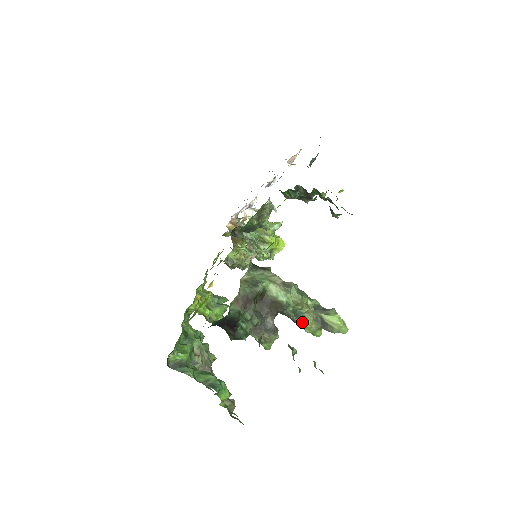
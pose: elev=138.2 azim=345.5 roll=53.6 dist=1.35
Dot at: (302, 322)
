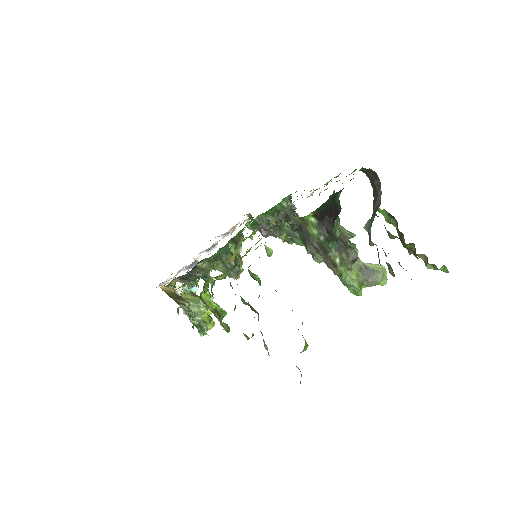
Dot at: (348, 274)
